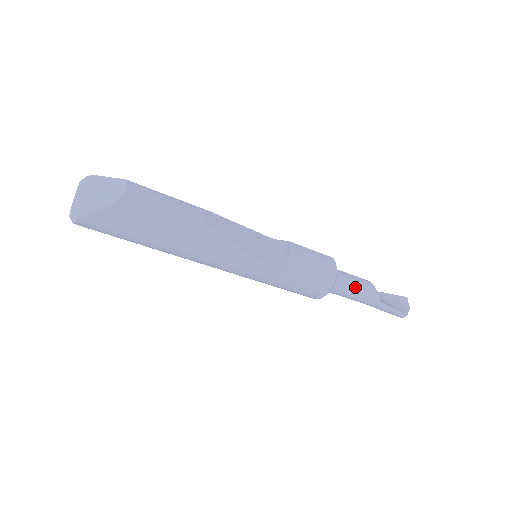
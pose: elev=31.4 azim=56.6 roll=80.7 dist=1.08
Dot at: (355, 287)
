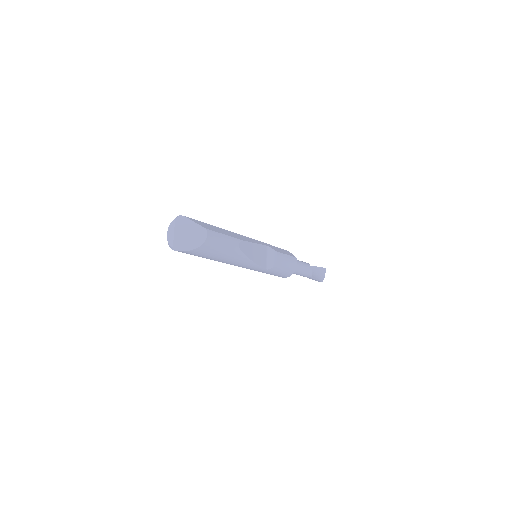
Dot at: (302, 271)
